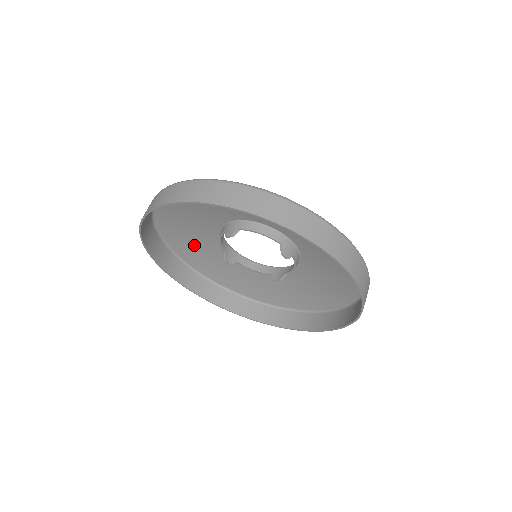
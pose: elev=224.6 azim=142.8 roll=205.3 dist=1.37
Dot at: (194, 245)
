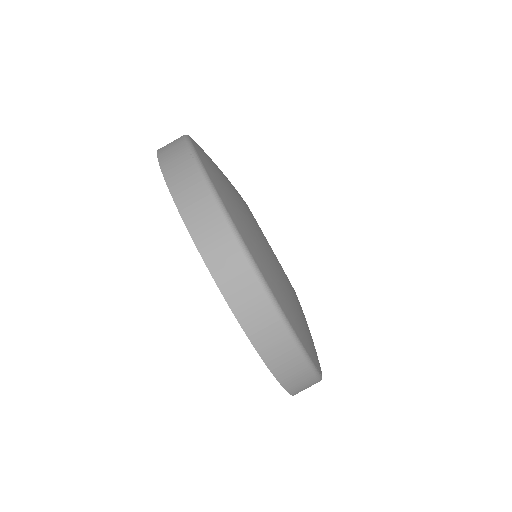
Dot at: occluded
